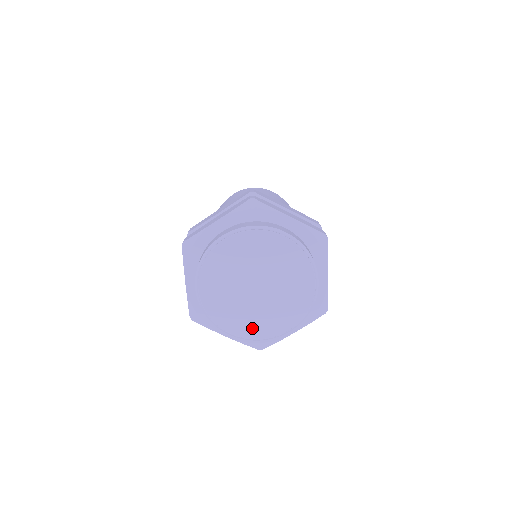
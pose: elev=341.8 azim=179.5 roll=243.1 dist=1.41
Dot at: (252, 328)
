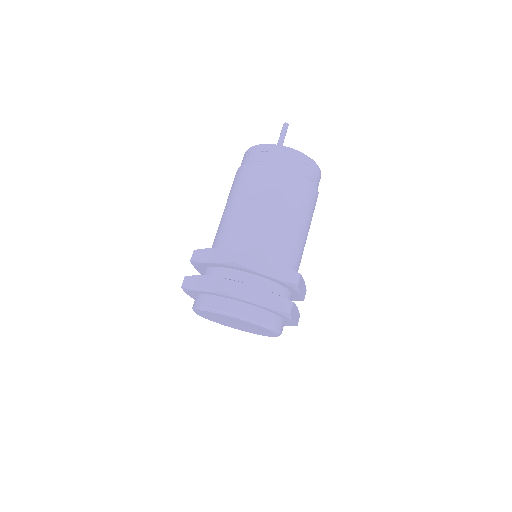
Dot at: (239, 329)
